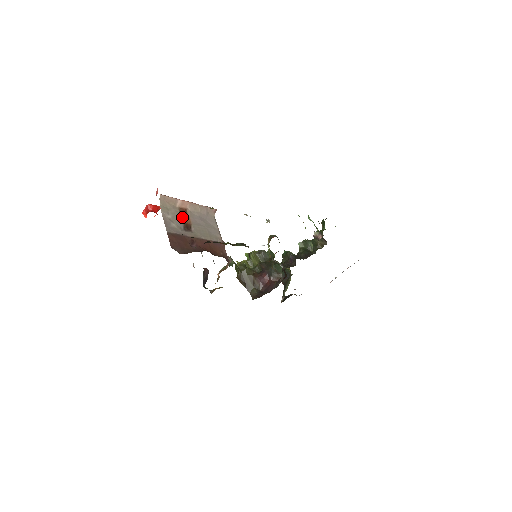
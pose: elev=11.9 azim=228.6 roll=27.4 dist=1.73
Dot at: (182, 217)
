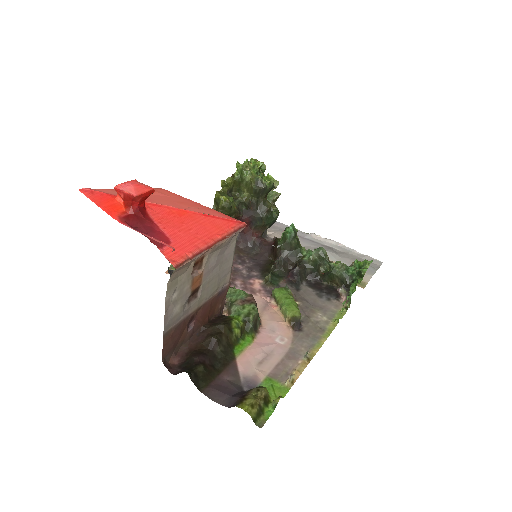
Dot at: (193, 280)
